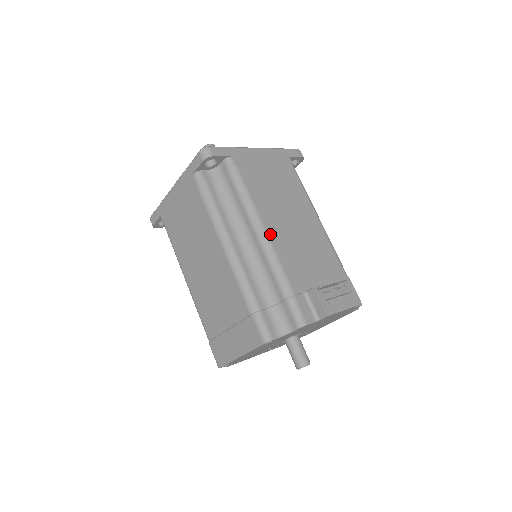
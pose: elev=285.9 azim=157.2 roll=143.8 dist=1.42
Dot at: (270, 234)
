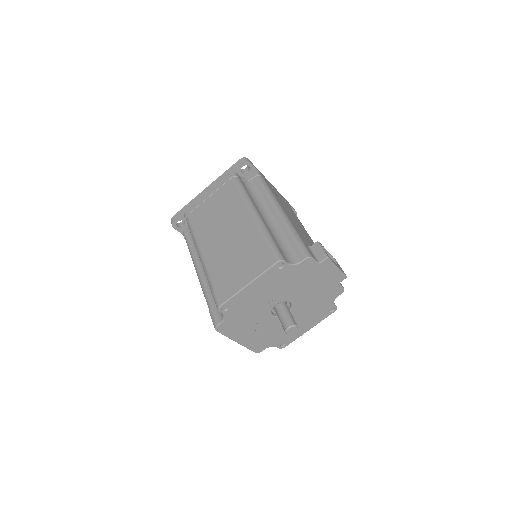
Dot at: occluded
